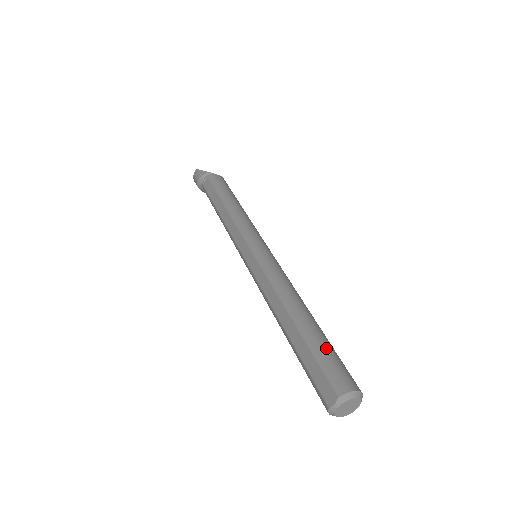
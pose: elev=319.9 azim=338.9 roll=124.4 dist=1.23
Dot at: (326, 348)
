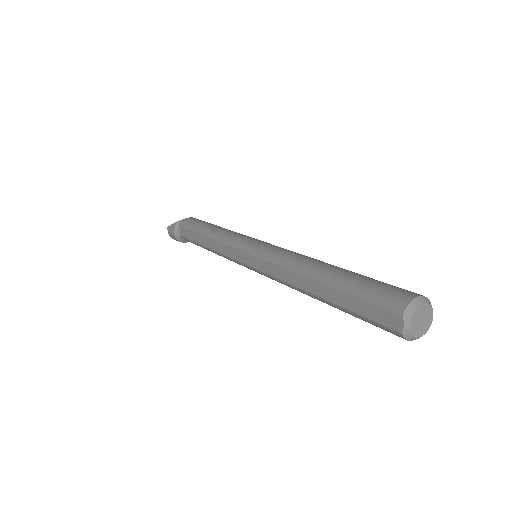
Dot at: (362, 281)
